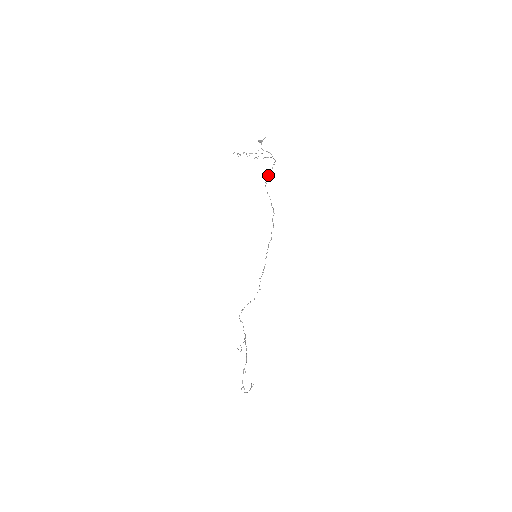
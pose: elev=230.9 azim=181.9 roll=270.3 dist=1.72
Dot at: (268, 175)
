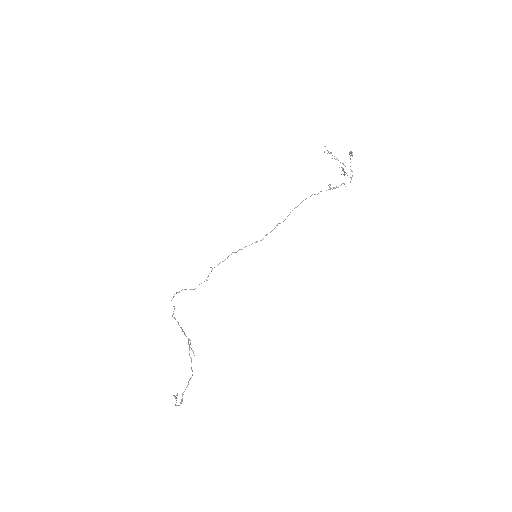
Dot at: occluded
